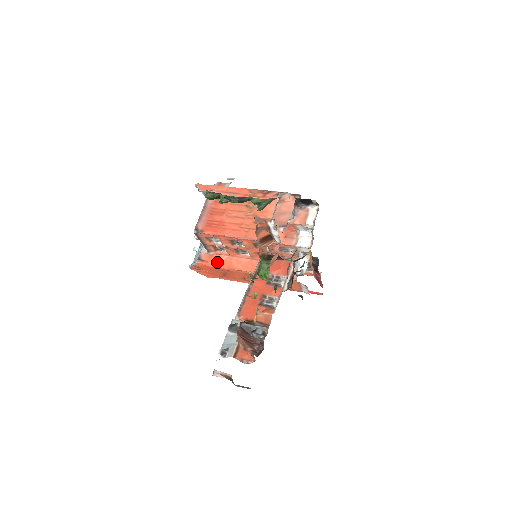
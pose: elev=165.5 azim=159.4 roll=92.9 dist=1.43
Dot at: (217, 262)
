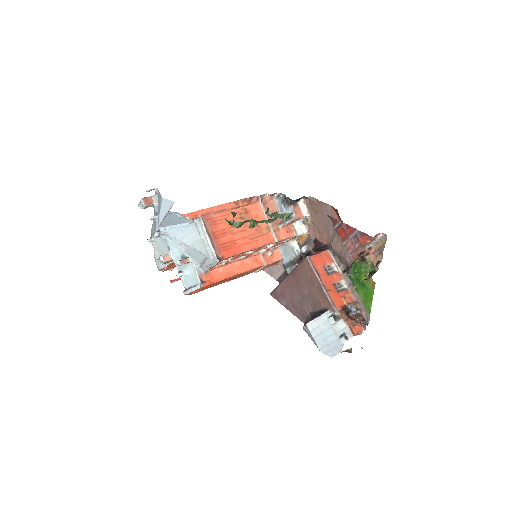
Dot at: (217, 277)
